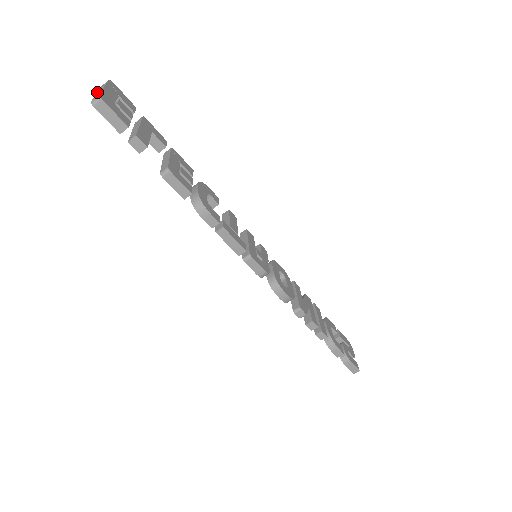
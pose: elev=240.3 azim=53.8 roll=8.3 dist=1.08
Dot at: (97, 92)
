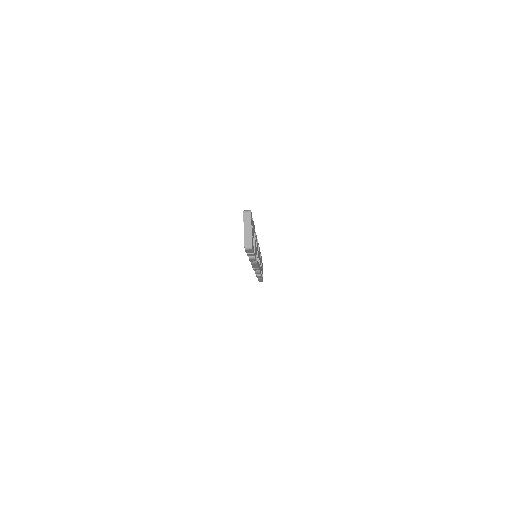
Dot at: (245, 229)
